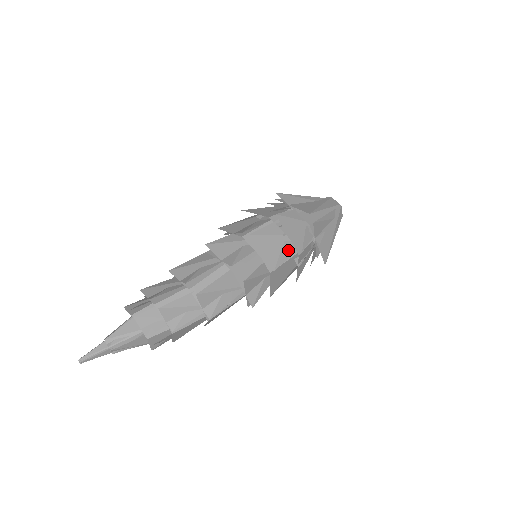
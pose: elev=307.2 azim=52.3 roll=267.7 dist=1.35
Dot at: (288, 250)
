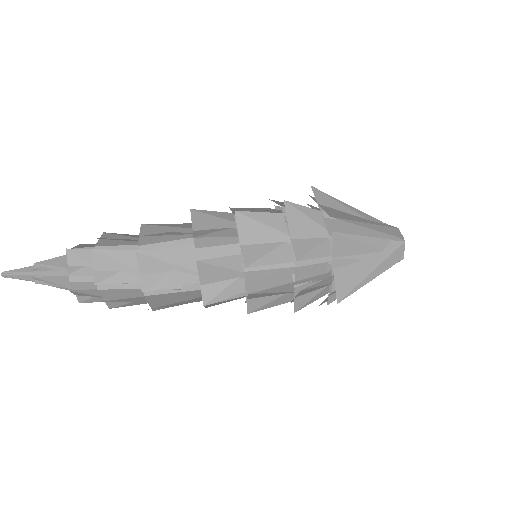
Dot at: (283, 254)
